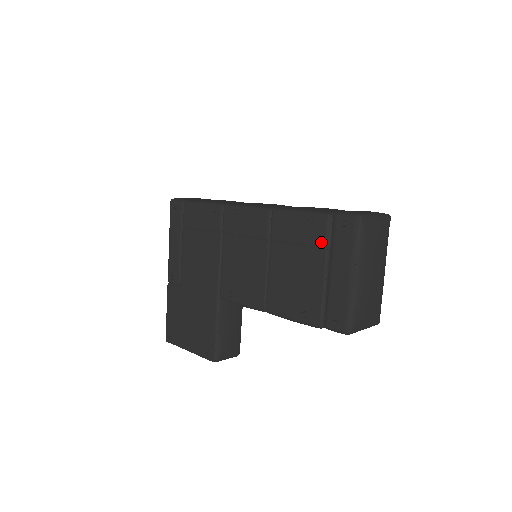
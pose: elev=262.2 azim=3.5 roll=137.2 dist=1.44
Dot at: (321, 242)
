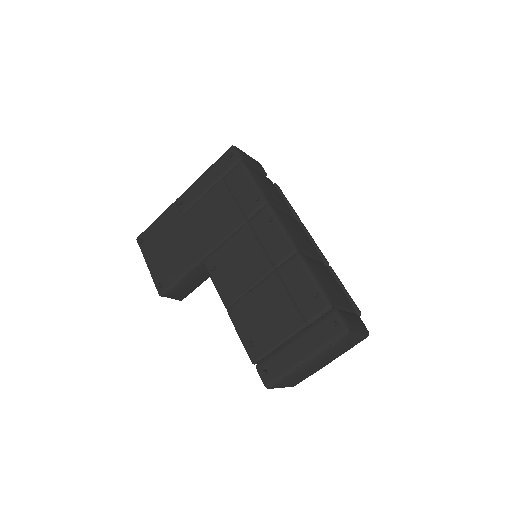
Dot at: (308, 316)
